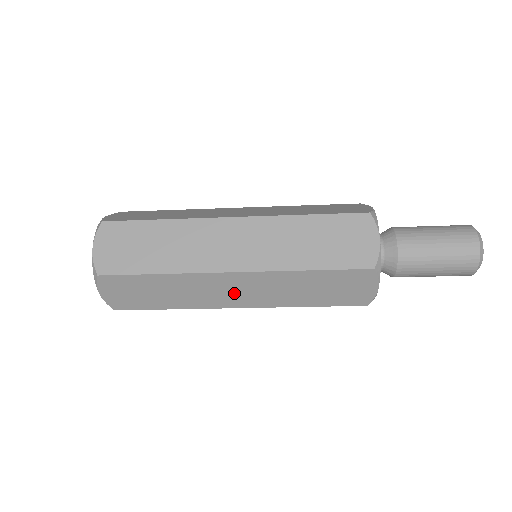
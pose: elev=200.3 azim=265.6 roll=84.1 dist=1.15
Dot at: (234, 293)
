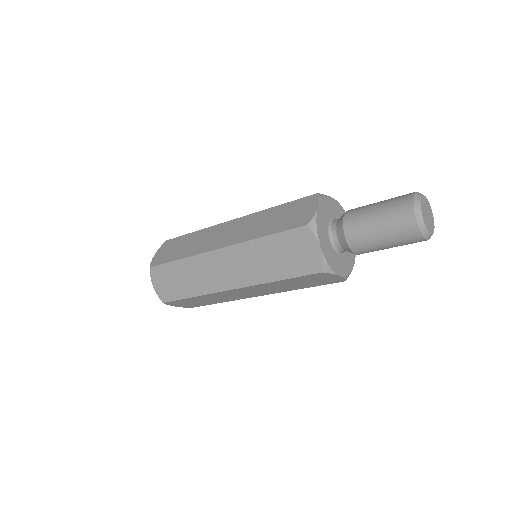
Dot at: (246, 294)
